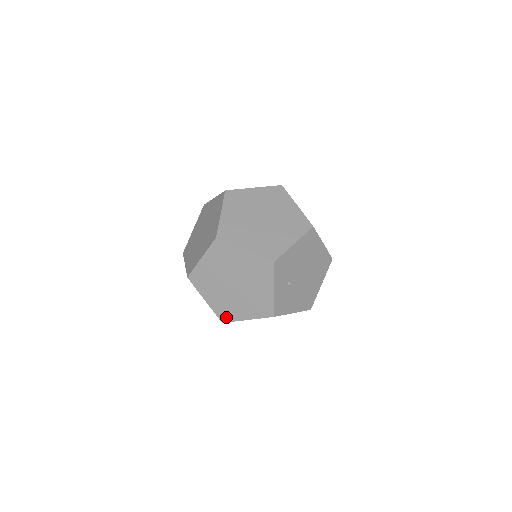
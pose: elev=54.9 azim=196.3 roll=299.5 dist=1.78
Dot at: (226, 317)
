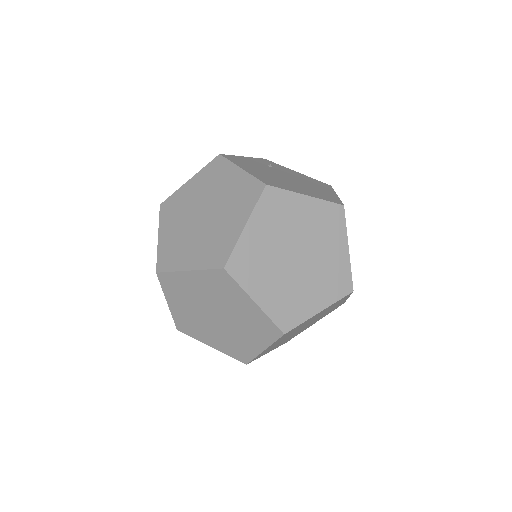
Dot at: occluded
